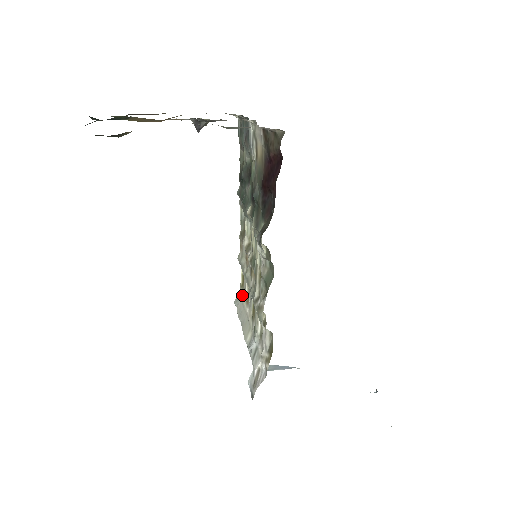
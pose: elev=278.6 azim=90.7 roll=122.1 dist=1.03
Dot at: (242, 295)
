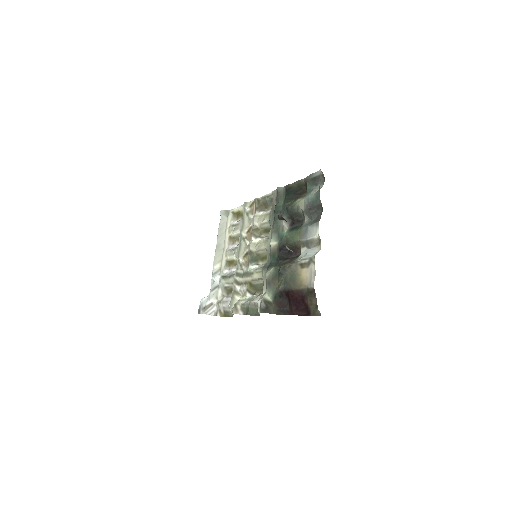
Dot at: (230, 220)
